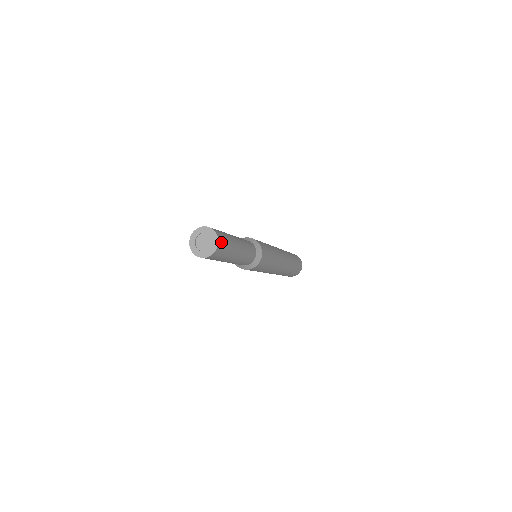
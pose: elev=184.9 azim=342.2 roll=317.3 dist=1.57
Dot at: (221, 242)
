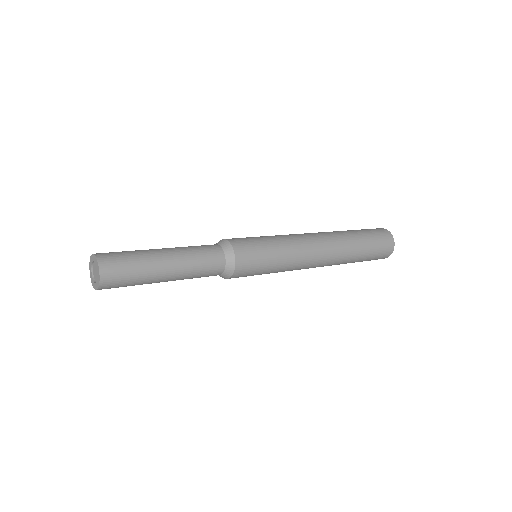
Dot at: (109, 280)
